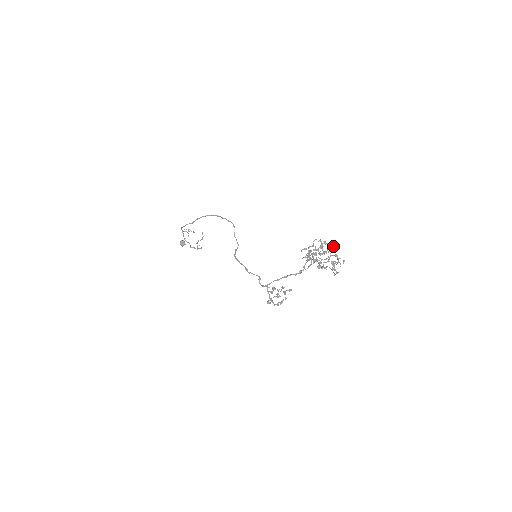
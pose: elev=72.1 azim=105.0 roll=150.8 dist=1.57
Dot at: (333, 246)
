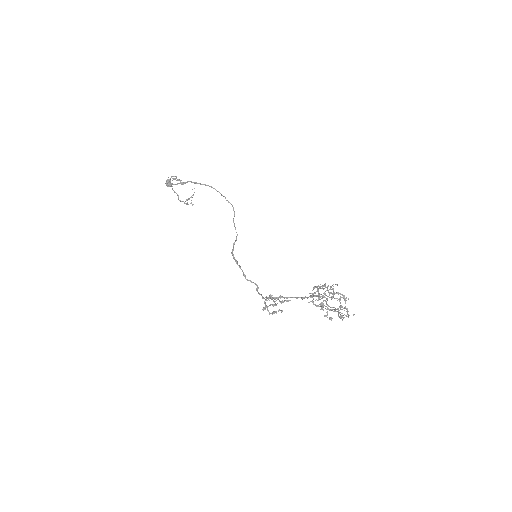
Dot at: occluded
